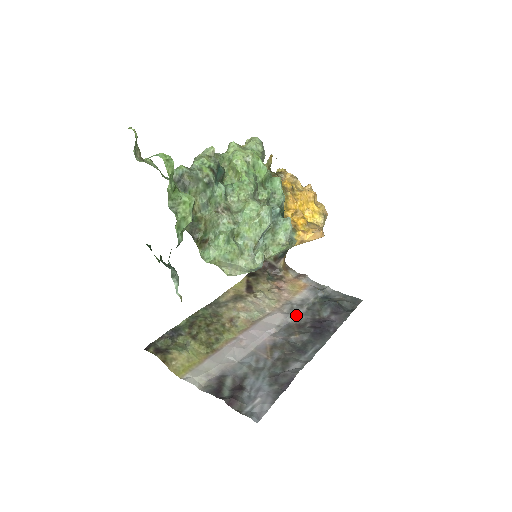
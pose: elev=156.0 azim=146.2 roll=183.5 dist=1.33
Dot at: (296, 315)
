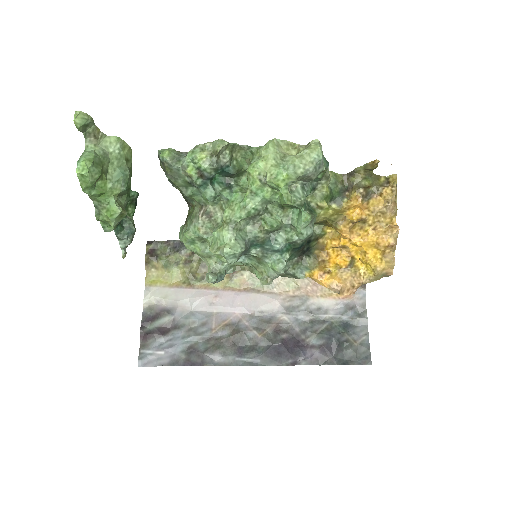
Dot at: (290, 317)
